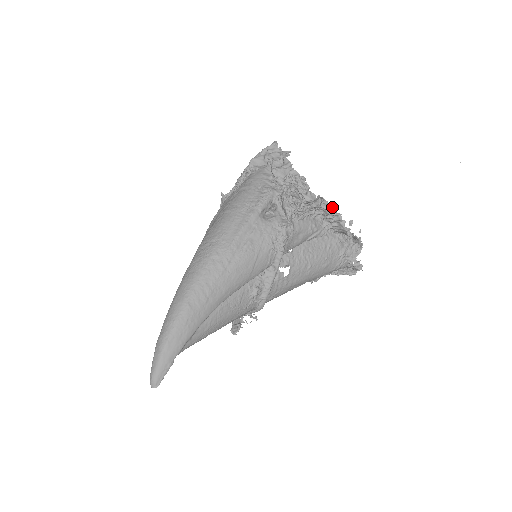
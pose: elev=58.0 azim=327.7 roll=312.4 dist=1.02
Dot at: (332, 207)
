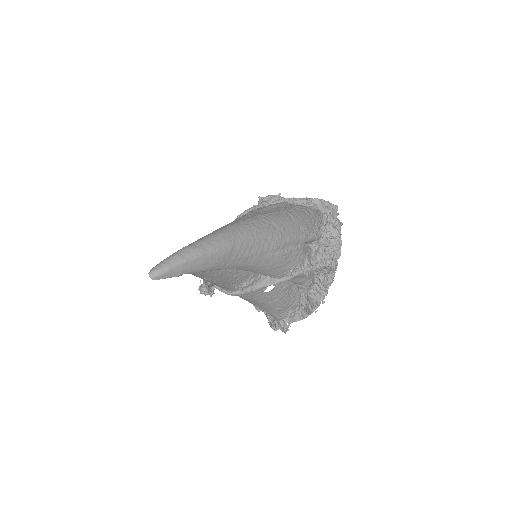
Dot at: occluded
